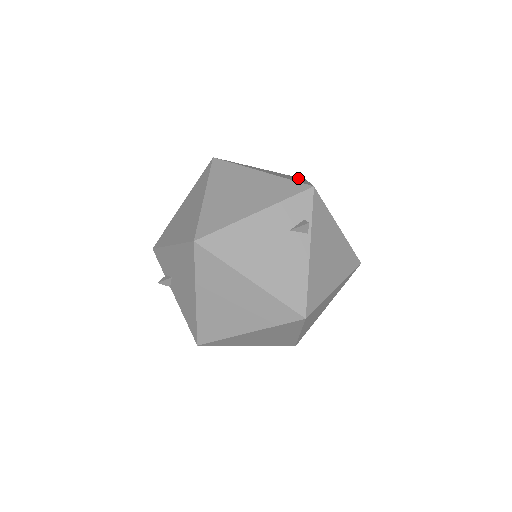
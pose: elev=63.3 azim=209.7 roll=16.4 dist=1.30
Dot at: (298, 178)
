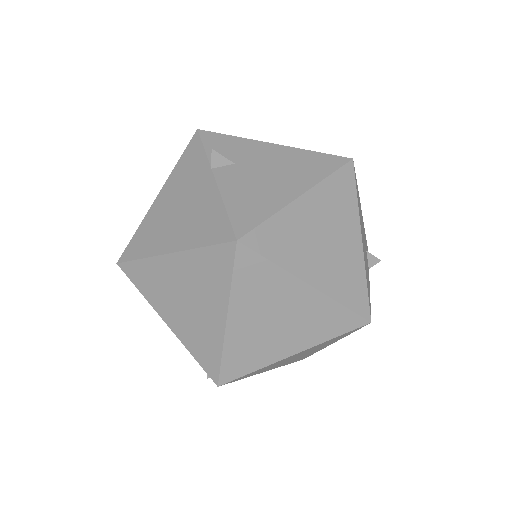
Dot at: occluded
